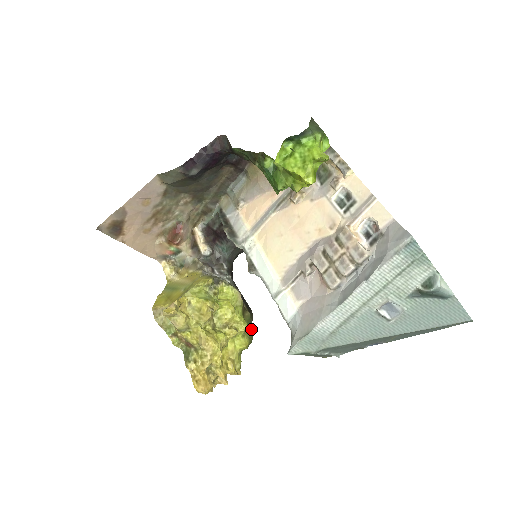
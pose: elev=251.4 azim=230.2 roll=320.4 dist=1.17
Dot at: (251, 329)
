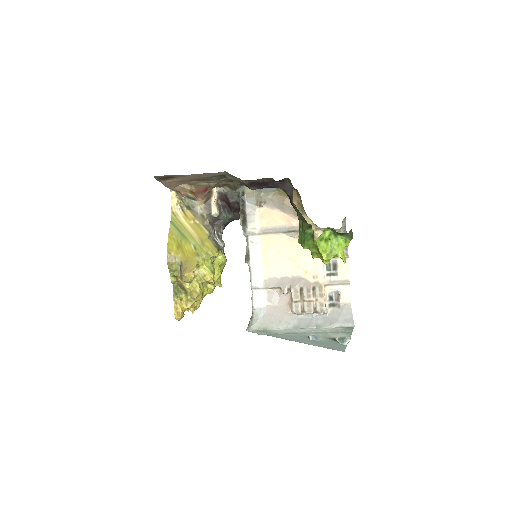
Dot at: occluded
